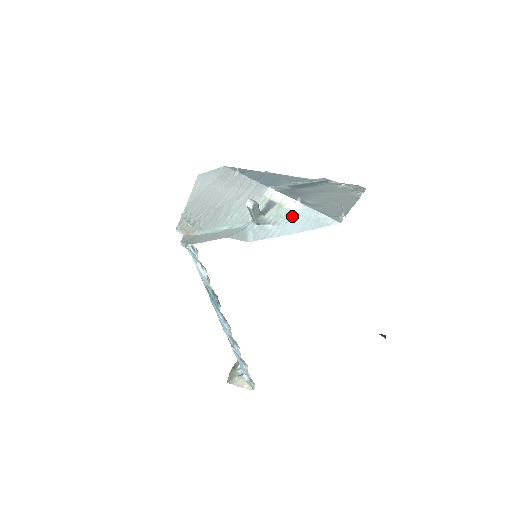
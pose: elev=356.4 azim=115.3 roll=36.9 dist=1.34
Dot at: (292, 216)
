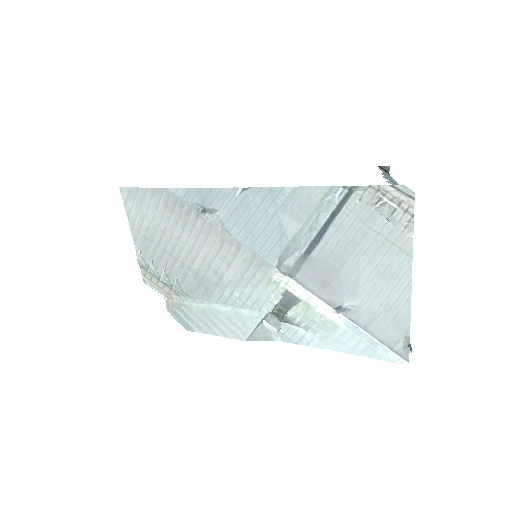
Dot at: (332, 329)
